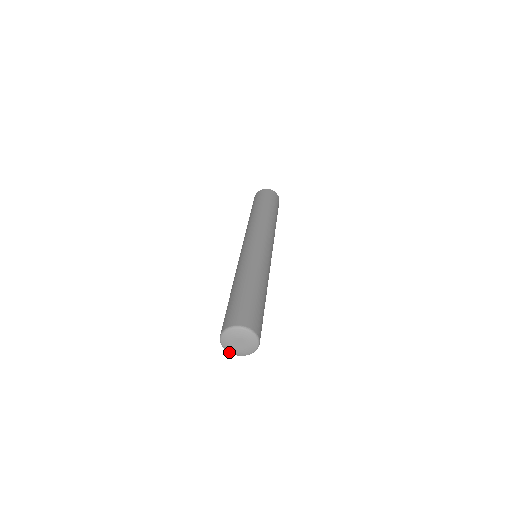
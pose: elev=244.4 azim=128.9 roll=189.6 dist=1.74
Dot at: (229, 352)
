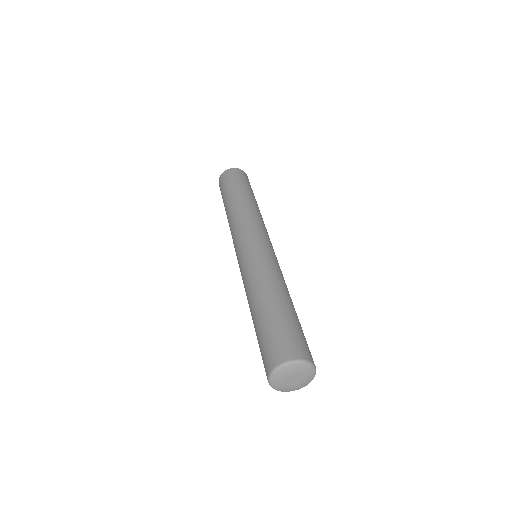
Dot at: (298, 389)
